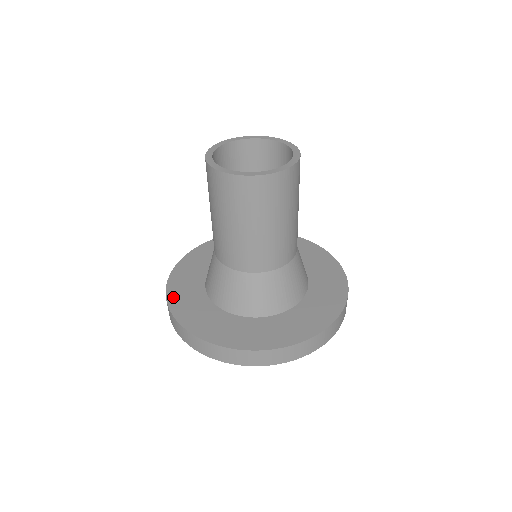
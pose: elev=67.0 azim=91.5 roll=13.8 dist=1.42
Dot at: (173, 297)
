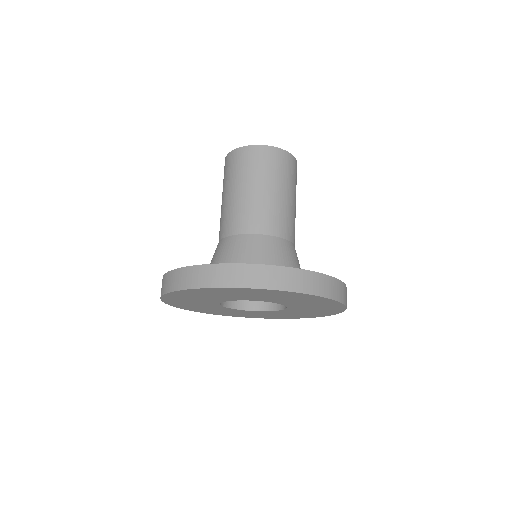
Dot at: occluded
